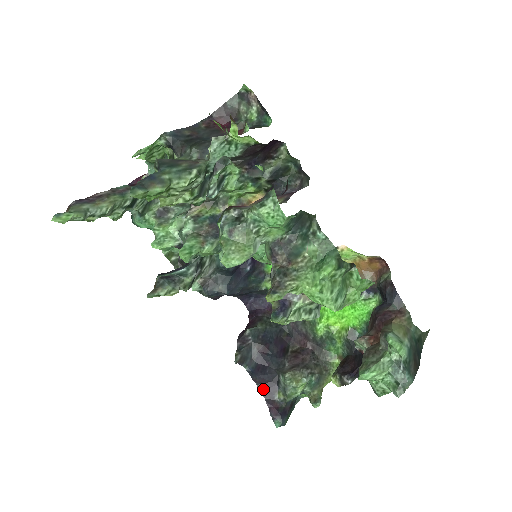
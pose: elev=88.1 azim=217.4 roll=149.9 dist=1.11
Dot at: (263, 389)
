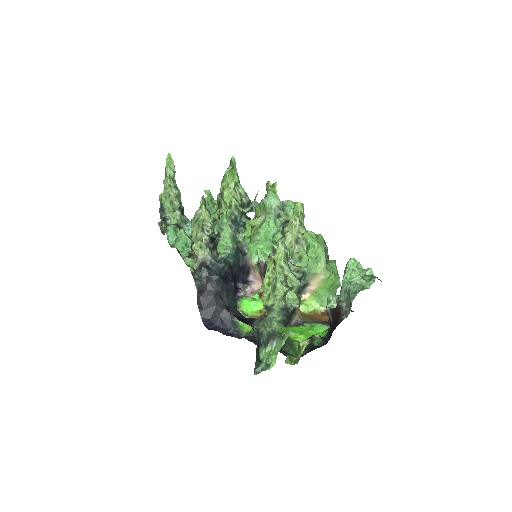
Dot at: (238, 317)
